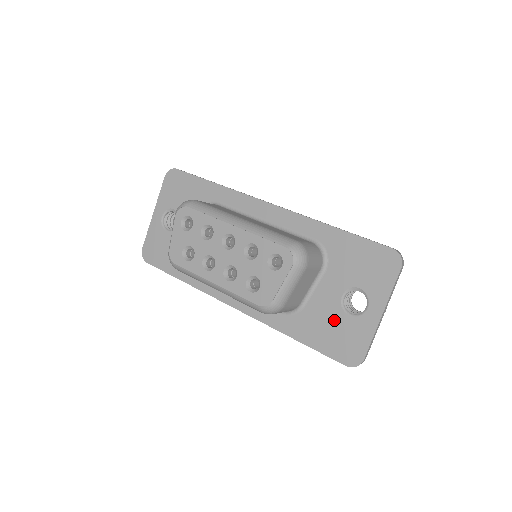
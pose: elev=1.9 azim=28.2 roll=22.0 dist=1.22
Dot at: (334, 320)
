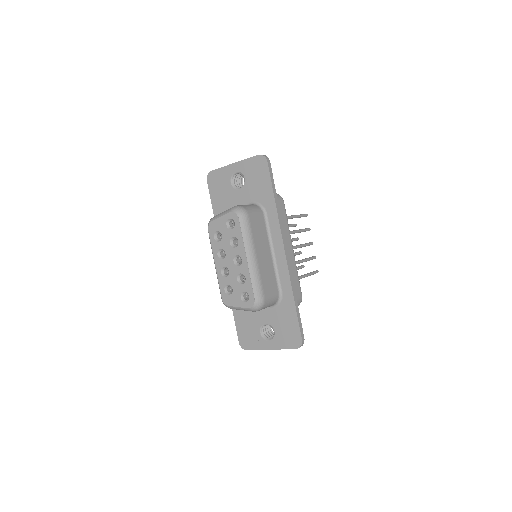
Dot at: (253, 326)
